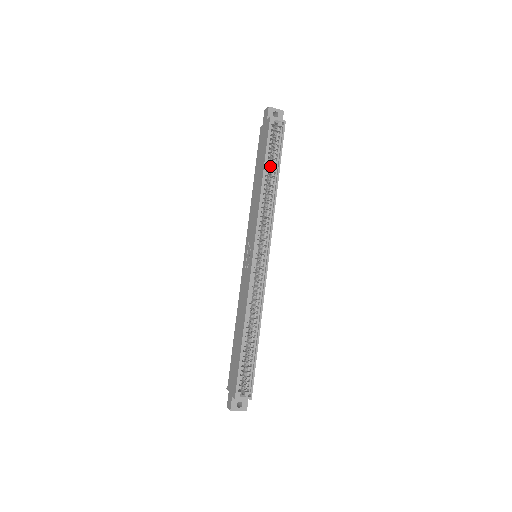
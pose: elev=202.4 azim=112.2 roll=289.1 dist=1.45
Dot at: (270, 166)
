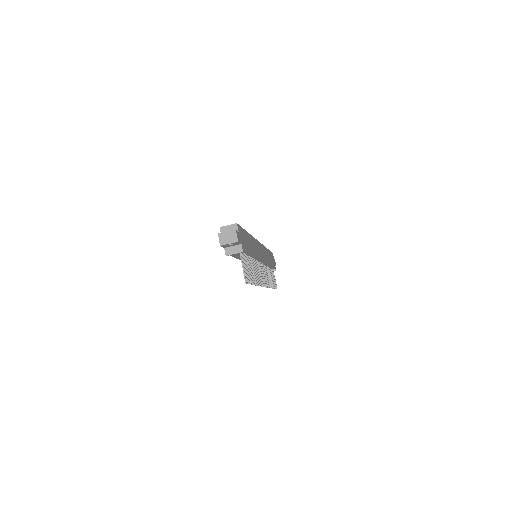
Dot at: occluded
